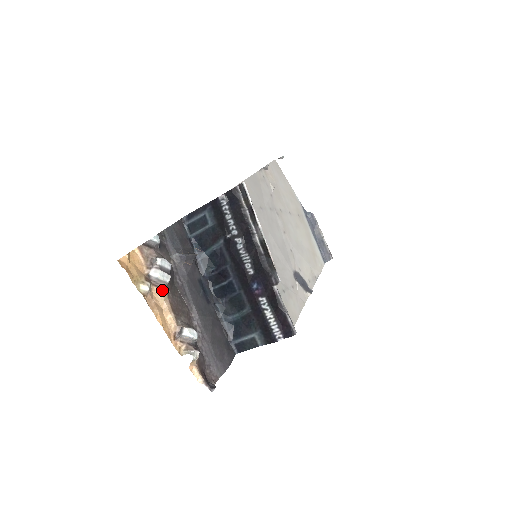
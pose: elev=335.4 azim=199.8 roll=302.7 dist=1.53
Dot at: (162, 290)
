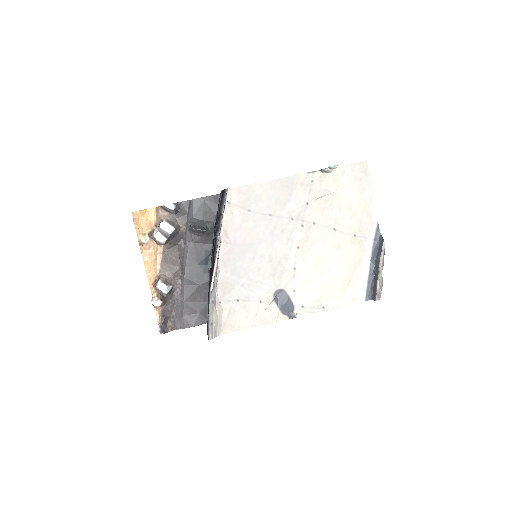
Dot at: (159, 246)
